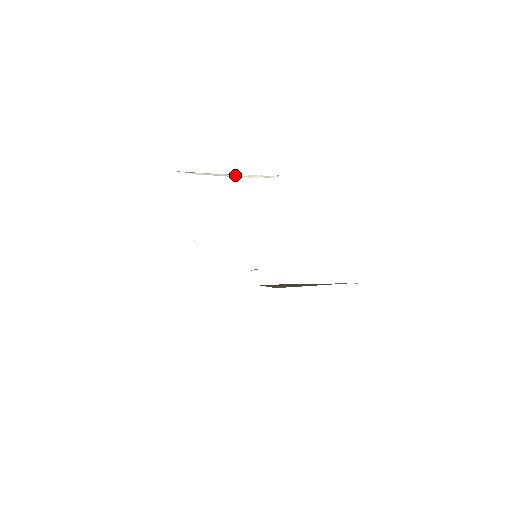
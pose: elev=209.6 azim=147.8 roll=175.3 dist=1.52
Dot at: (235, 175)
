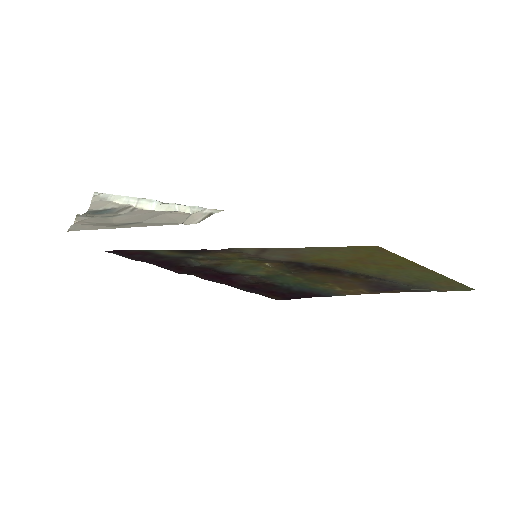
Dot at: (155, 203)
